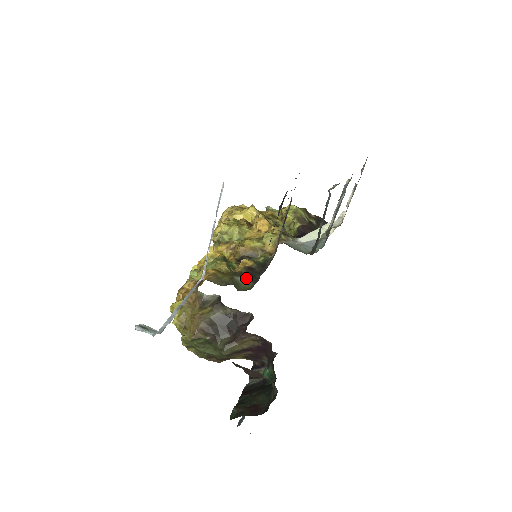
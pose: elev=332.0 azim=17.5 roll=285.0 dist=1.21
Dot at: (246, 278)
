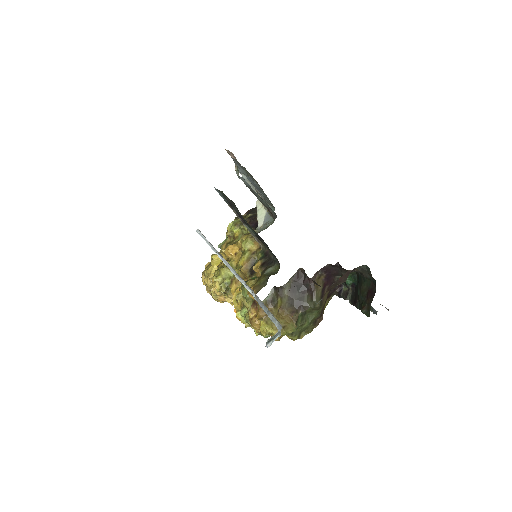
Dot at: (269, 267)
